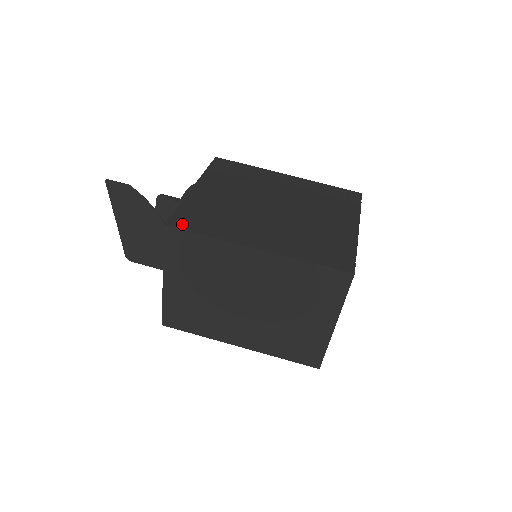
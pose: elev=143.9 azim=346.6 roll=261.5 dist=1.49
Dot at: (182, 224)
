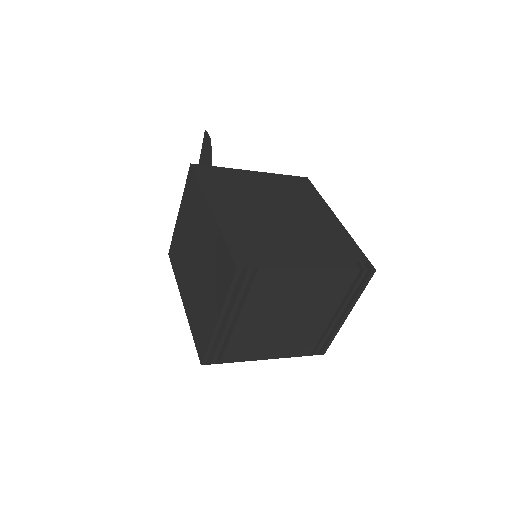
Dot at: (200, 171)
